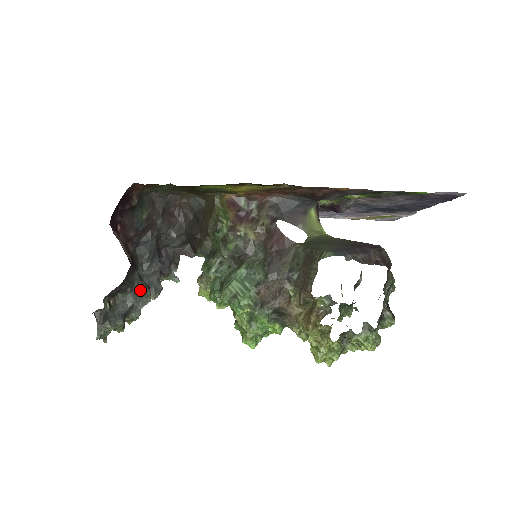
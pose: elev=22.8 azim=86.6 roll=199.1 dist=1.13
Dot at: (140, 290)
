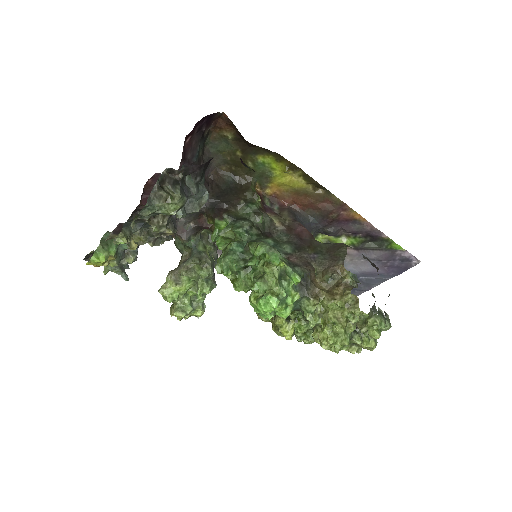
Dot at: (203, 189)
